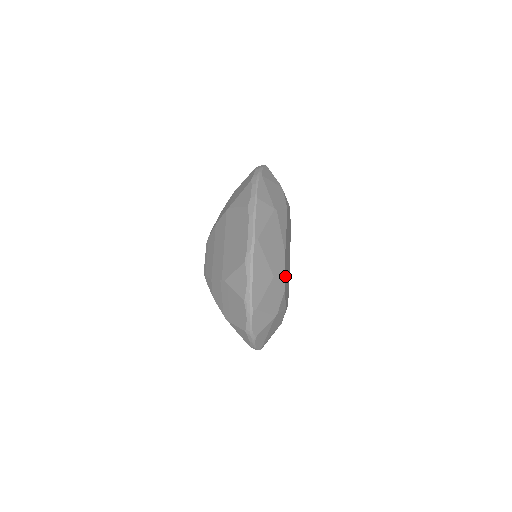
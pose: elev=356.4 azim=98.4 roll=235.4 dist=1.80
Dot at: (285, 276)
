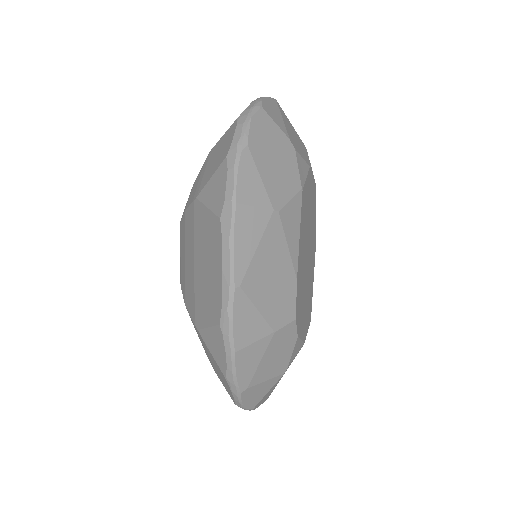
Dot at: (299, 309)
